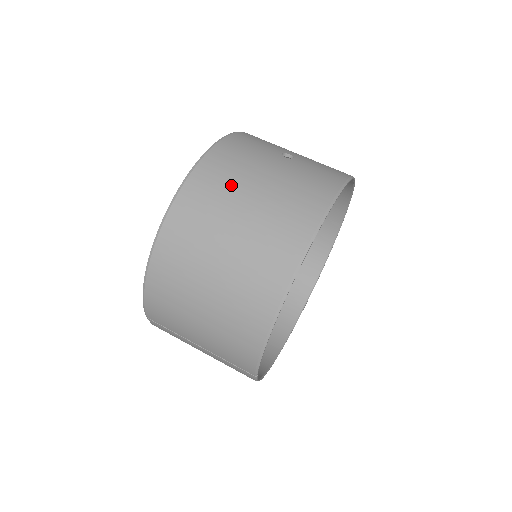
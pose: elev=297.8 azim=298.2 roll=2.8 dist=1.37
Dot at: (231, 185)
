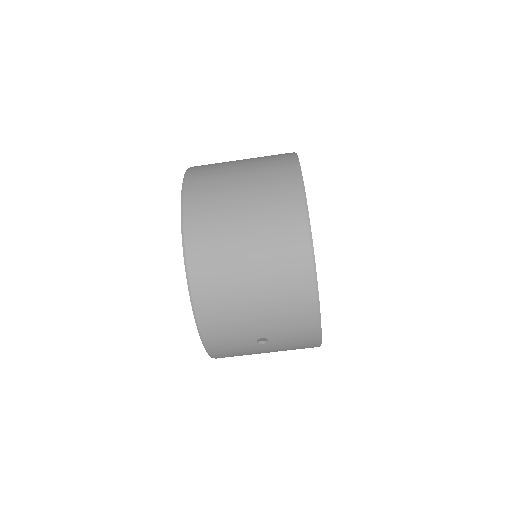
Dot at: occluded
